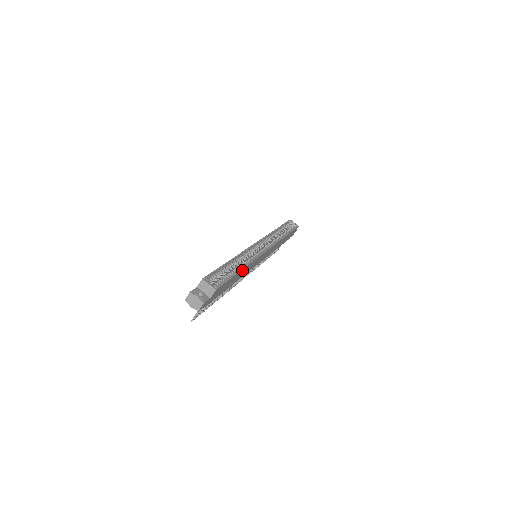
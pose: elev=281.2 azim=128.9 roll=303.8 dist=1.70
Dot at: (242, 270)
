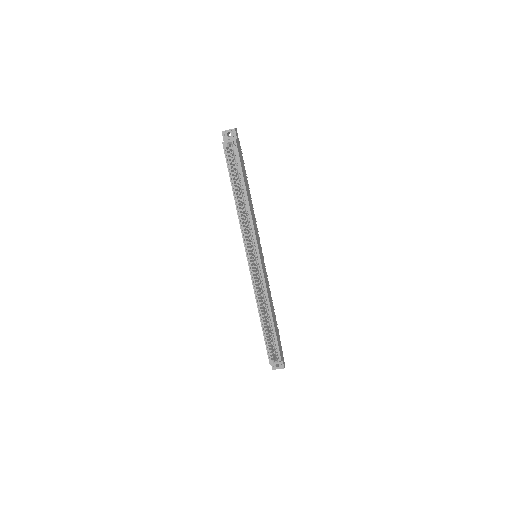
Dot at: (272, 314)
